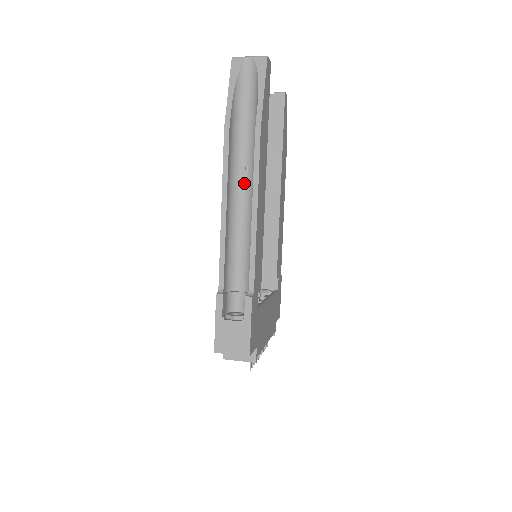
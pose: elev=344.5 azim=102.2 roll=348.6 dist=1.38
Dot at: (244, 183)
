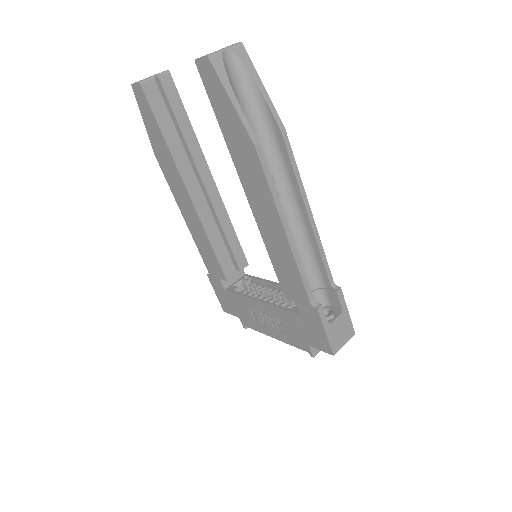
Dot at: occluded
